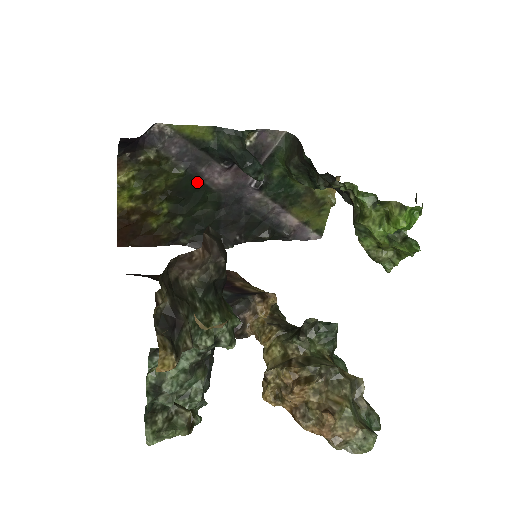
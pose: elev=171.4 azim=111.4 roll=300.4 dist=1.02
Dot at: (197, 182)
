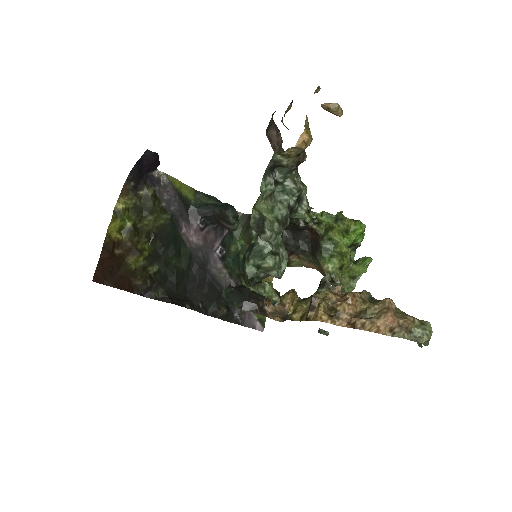
Dot at: (177, 233)
